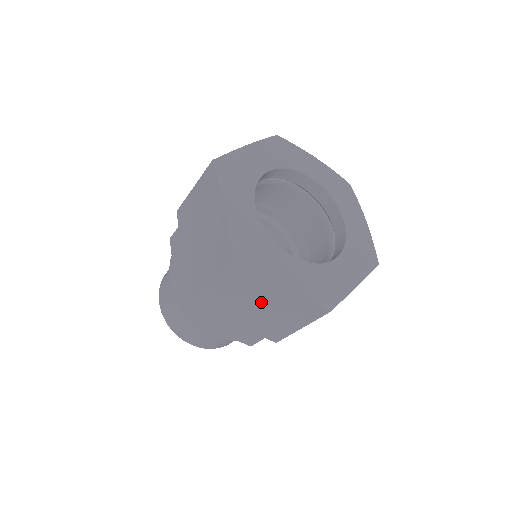
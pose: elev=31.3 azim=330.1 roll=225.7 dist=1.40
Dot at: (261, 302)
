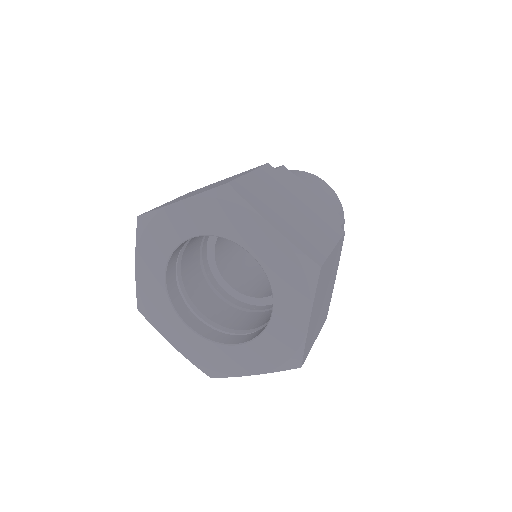
Dot at: occluded
